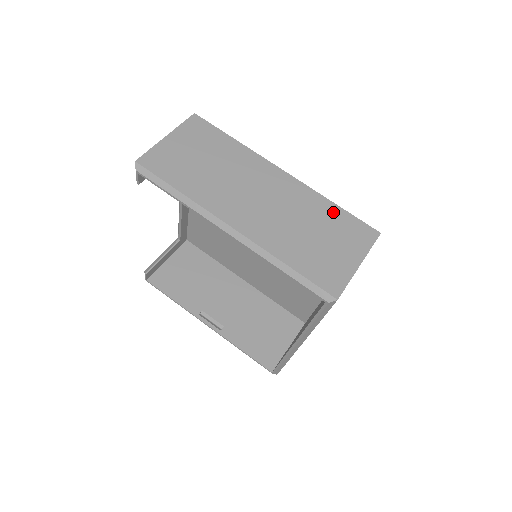
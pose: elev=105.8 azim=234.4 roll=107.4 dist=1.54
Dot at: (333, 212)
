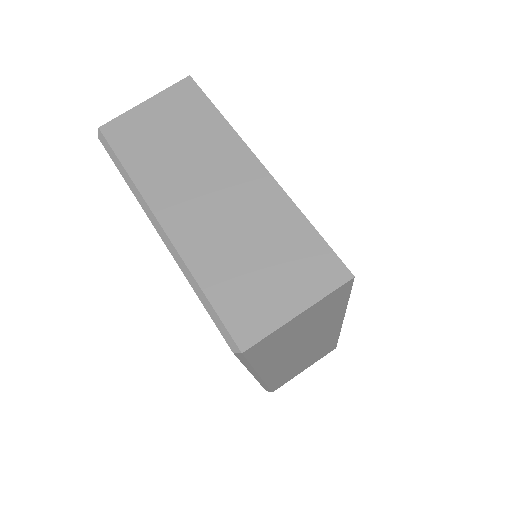
Dot at: (299, 232)
